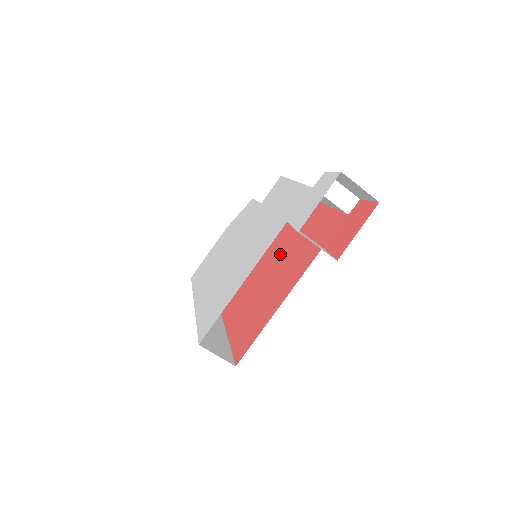
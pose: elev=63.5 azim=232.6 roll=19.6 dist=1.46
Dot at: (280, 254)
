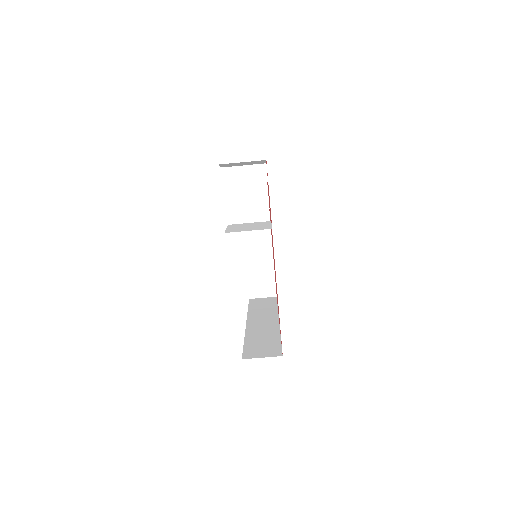
Dot at: (272, 241)
